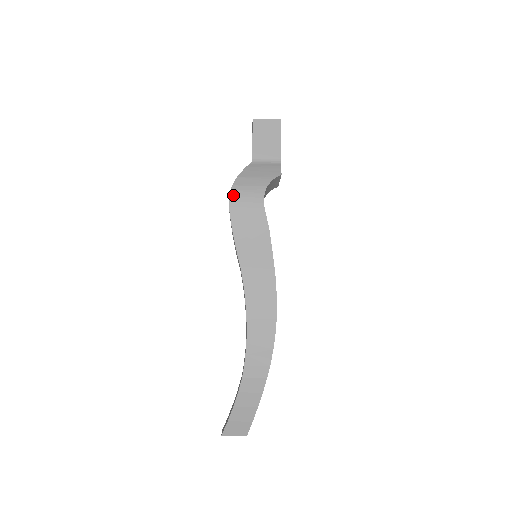
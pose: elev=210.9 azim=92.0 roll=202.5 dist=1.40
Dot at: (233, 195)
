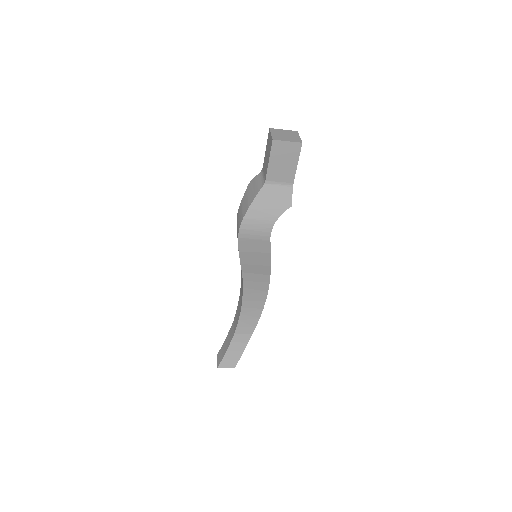
Dot at: (243, 228)
